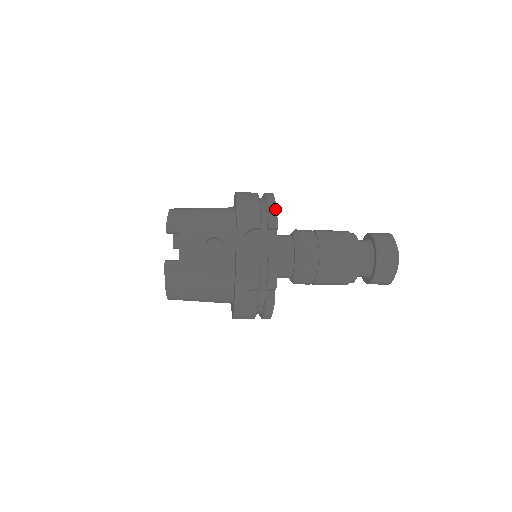
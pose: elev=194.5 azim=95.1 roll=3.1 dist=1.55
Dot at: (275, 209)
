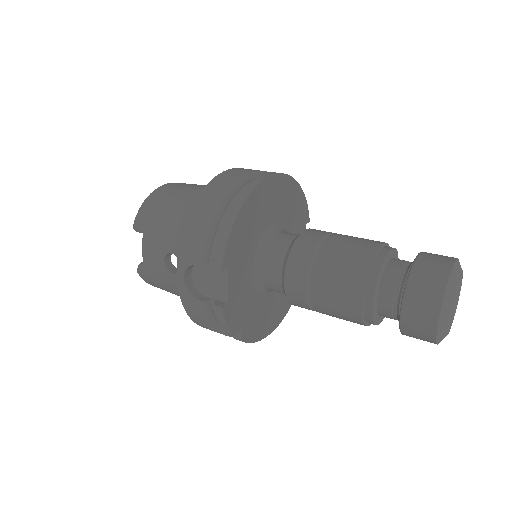
Dot at: (226, 236)
